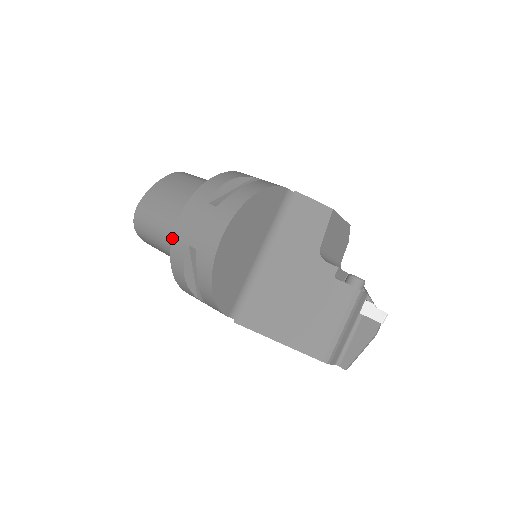
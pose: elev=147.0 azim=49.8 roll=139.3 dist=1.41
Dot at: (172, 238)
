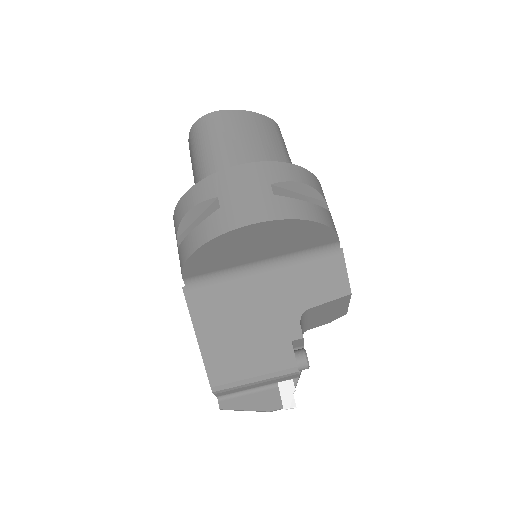
Dot at: (212, 174)
